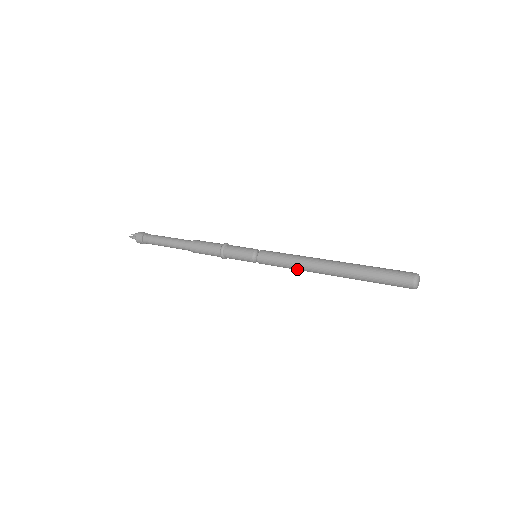
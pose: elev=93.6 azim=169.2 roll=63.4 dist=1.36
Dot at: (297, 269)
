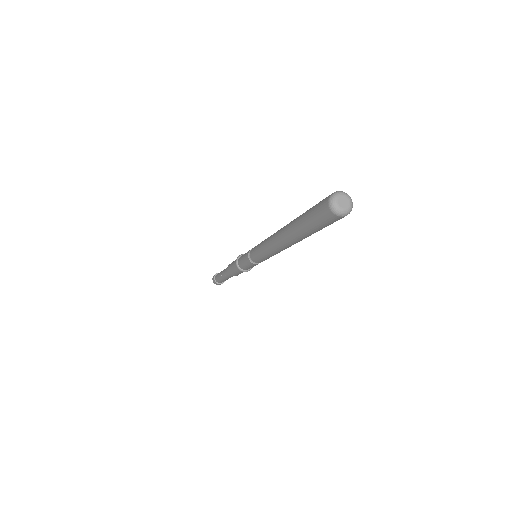
Dot at: (267, 249)
